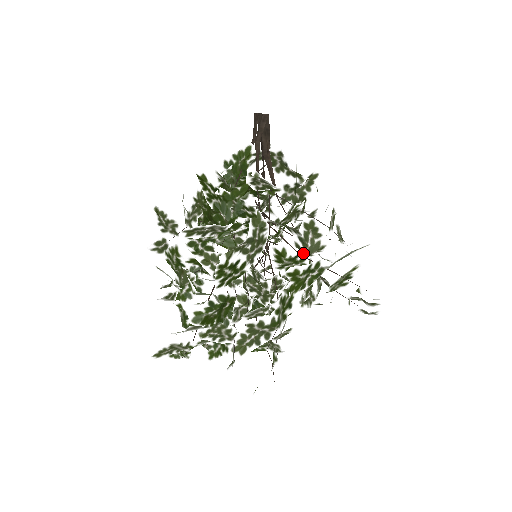
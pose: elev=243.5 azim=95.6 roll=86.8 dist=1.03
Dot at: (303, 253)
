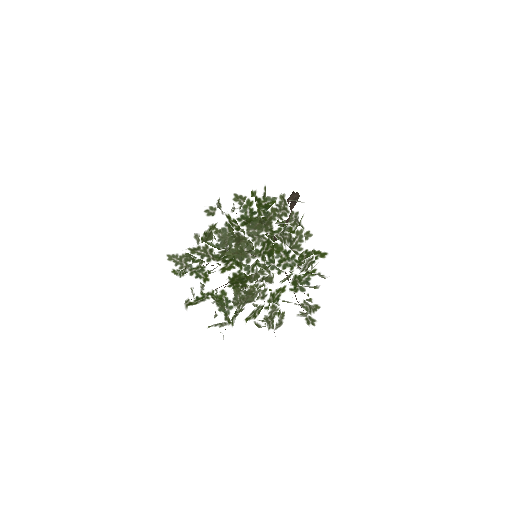
Dot at: occluded
